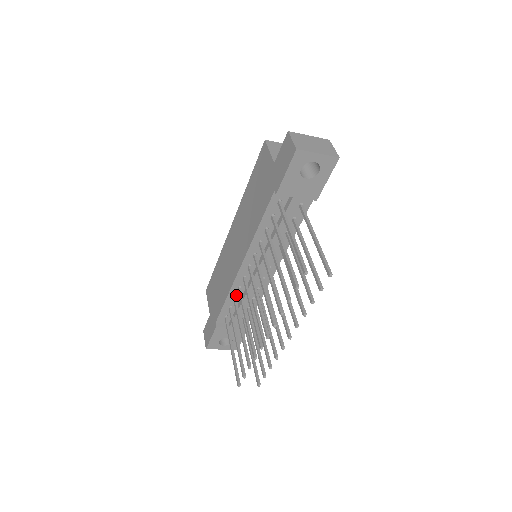
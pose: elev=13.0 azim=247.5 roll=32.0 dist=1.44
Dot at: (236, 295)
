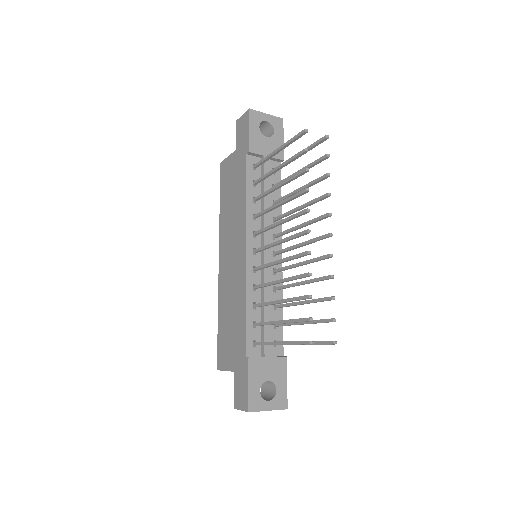
Dot at: (254, 300)
